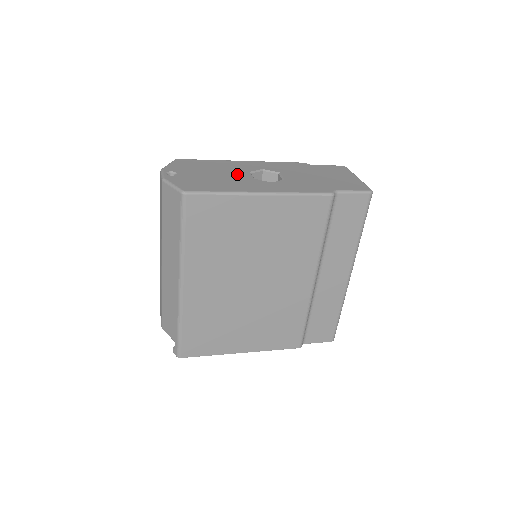
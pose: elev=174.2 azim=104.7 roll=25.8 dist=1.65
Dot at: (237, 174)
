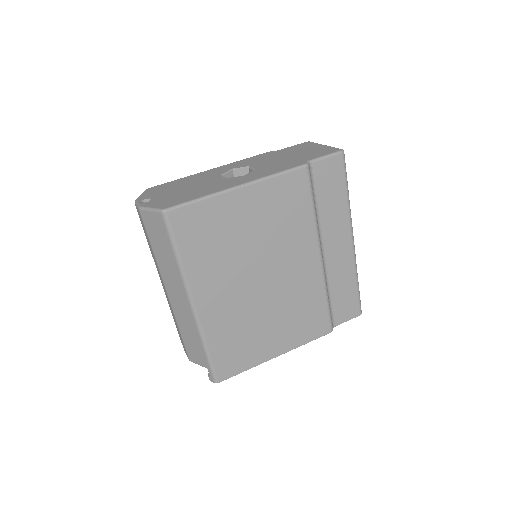
Dot at: (209, 180)
